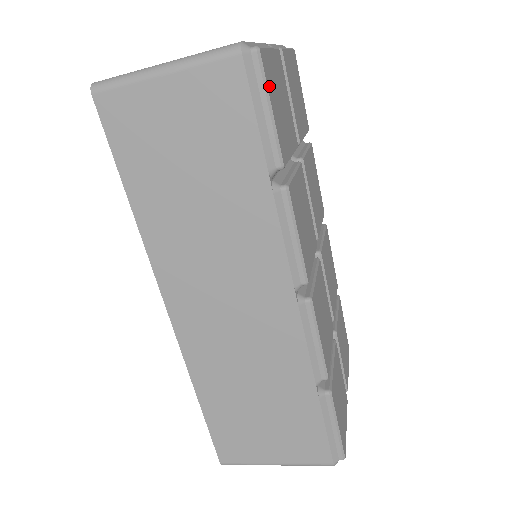
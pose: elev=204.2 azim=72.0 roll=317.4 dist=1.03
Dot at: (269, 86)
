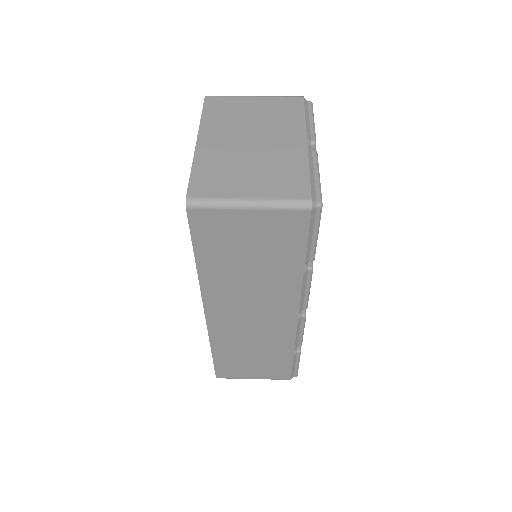
Dot at: occluded
